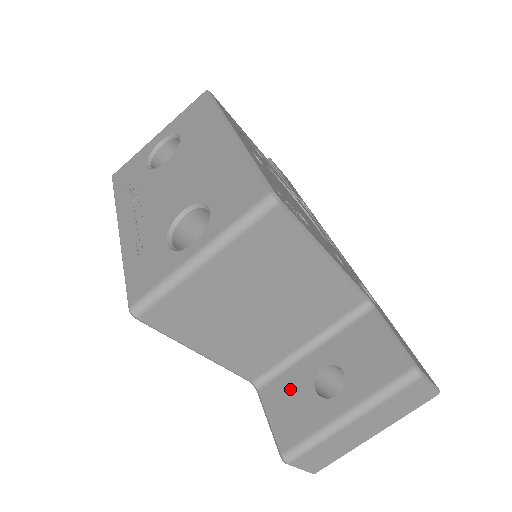
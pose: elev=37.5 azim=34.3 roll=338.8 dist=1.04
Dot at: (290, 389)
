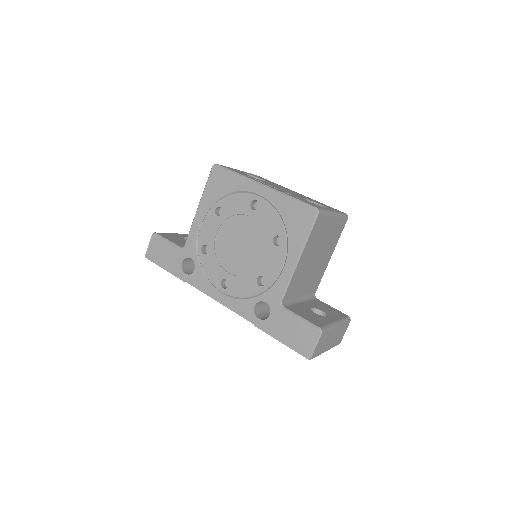
Dot at: (302, 310)
